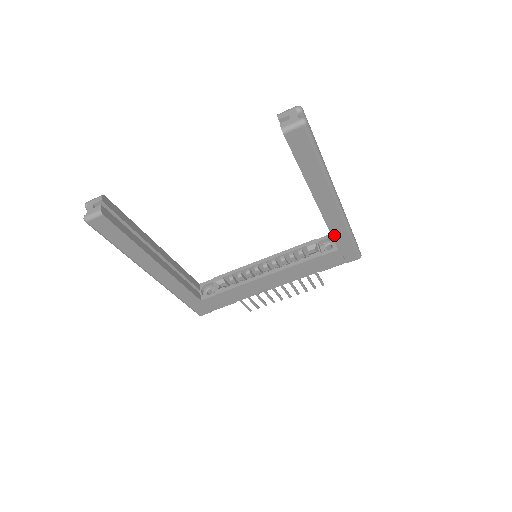
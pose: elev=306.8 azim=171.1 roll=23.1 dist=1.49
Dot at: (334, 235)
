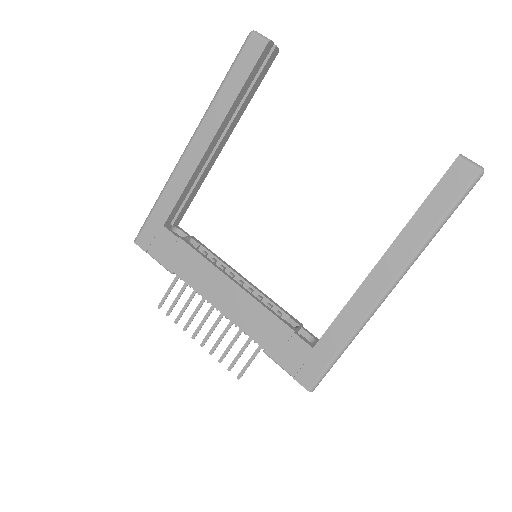
Dot at: (336, 323)
